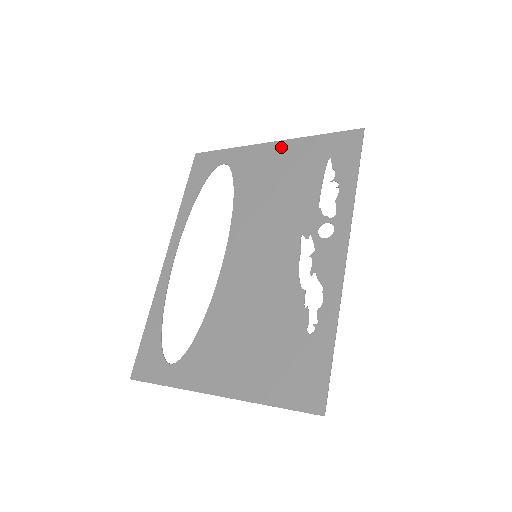
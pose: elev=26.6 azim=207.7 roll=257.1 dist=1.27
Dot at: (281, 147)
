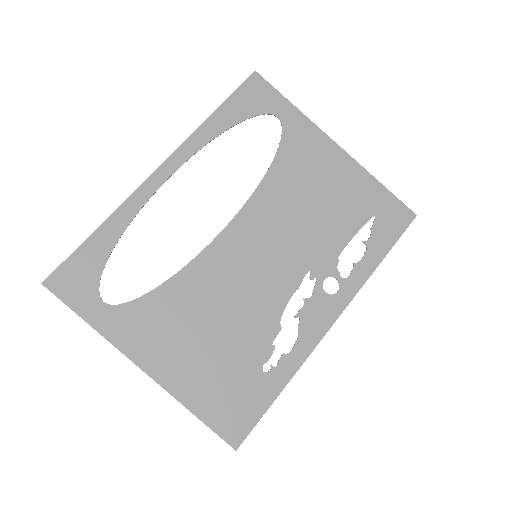
Dot at: (343, 160)
